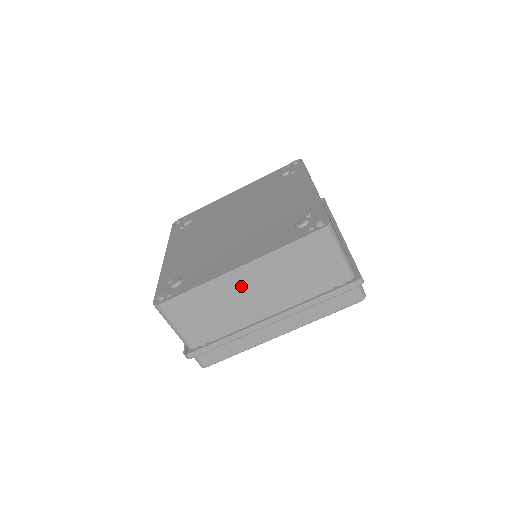
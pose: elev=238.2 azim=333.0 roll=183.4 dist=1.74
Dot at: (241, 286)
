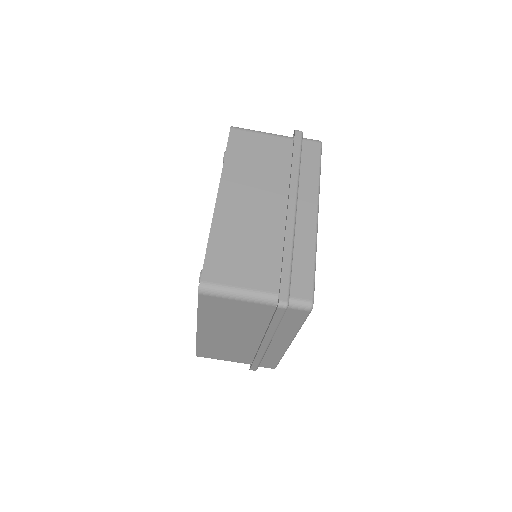
Dot at: (237, 206)
